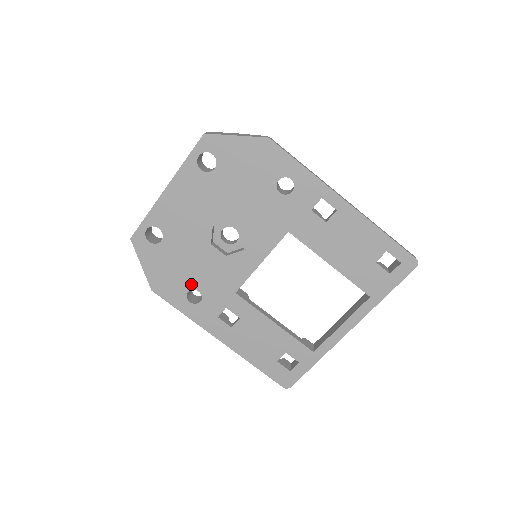
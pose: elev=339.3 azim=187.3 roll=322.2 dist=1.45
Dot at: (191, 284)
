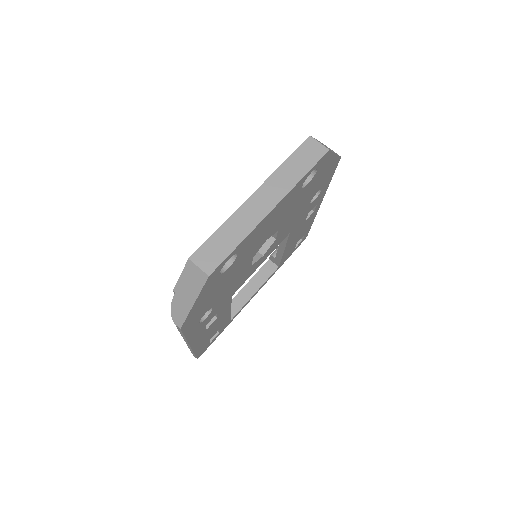
Dot at: (213, 304)
